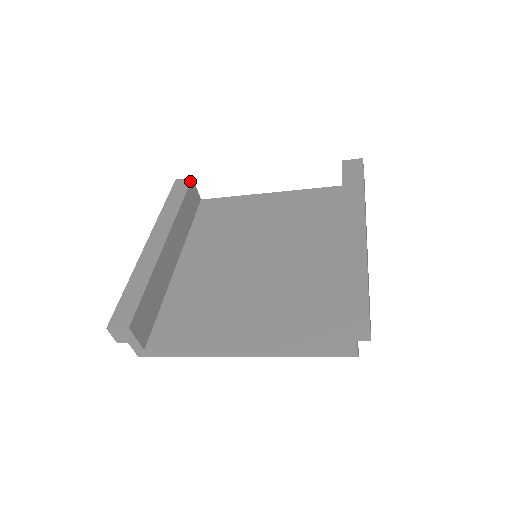
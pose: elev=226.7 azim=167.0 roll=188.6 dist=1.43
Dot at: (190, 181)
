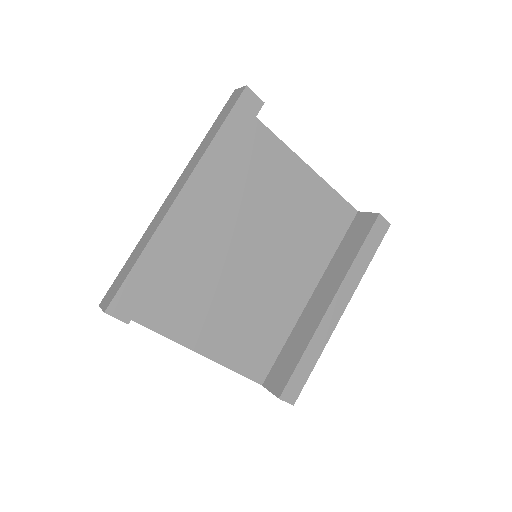
Dot at: (260, 109)
